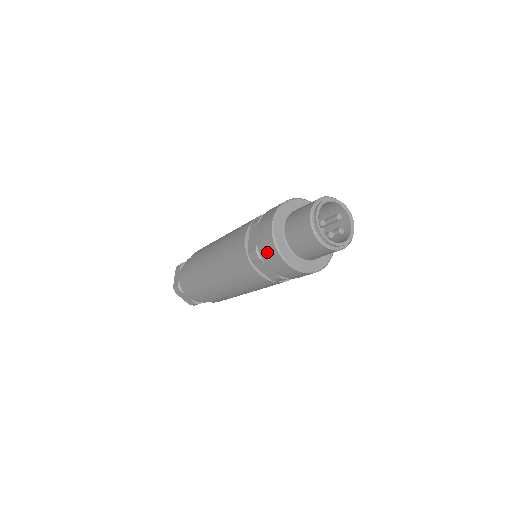
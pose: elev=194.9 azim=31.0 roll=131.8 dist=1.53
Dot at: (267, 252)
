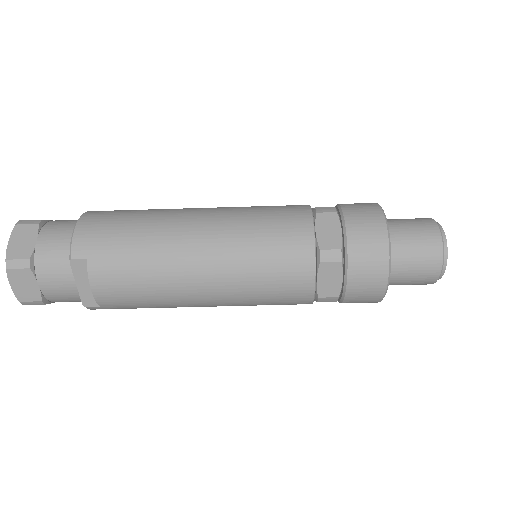
Dot at: (360, 210)
